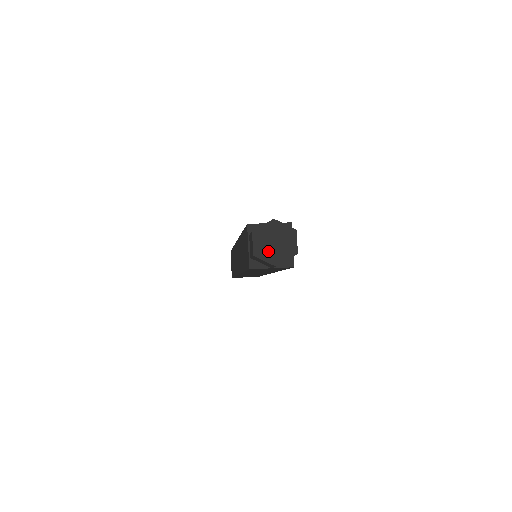
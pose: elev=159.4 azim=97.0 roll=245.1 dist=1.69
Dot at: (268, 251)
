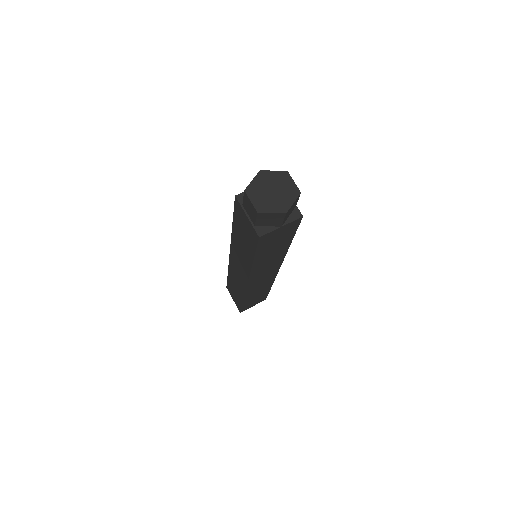
Dot at: (270, 202)
